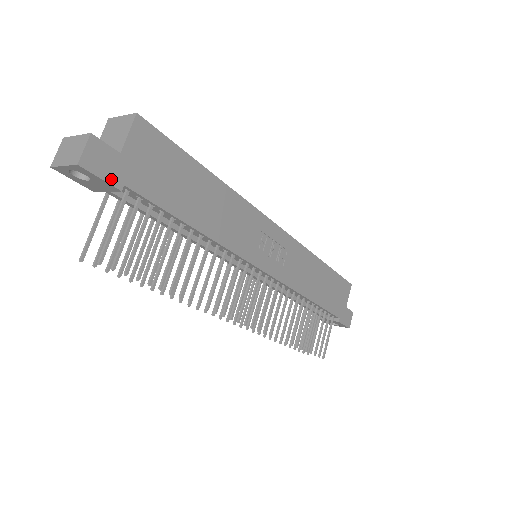
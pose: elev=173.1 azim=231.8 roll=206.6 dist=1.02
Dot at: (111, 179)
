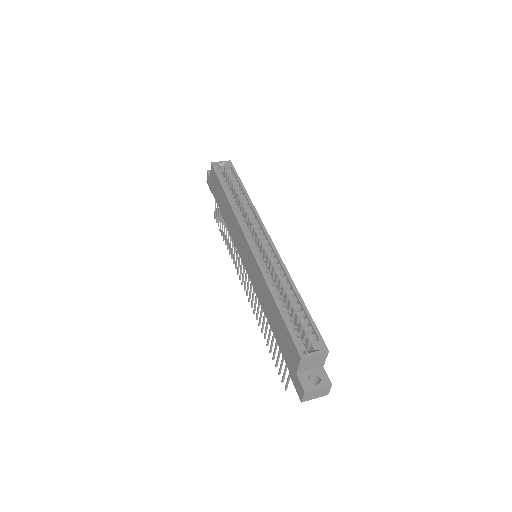
Dot at: occluded
